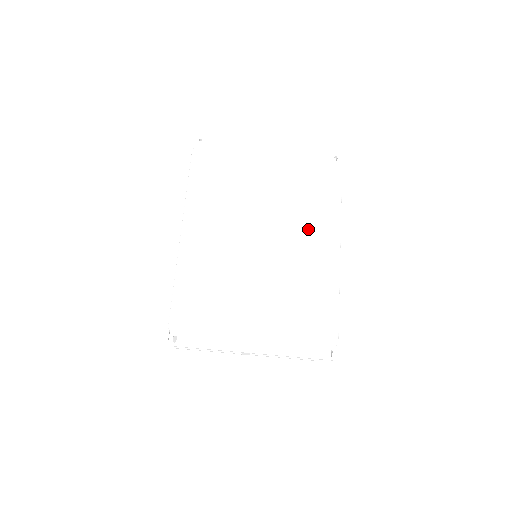
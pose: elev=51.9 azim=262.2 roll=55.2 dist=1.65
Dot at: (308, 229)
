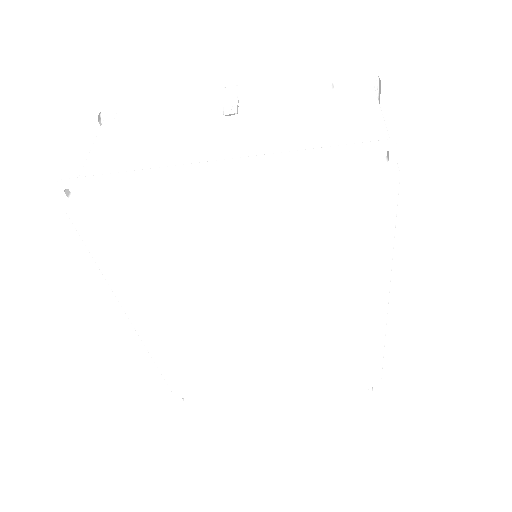
Dot at: (329, 288)
